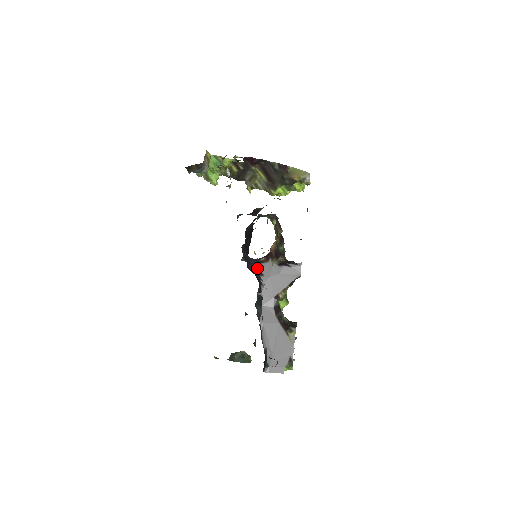
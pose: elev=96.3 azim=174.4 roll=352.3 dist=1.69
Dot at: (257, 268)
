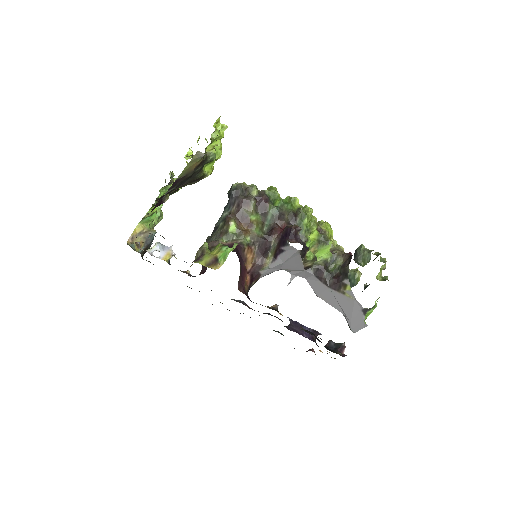
Dot at: (263, 276)
